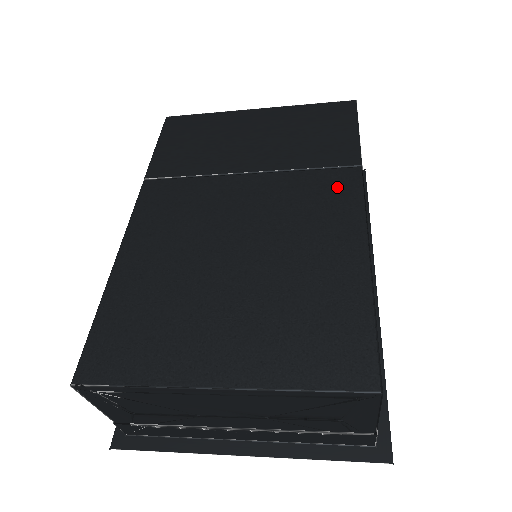
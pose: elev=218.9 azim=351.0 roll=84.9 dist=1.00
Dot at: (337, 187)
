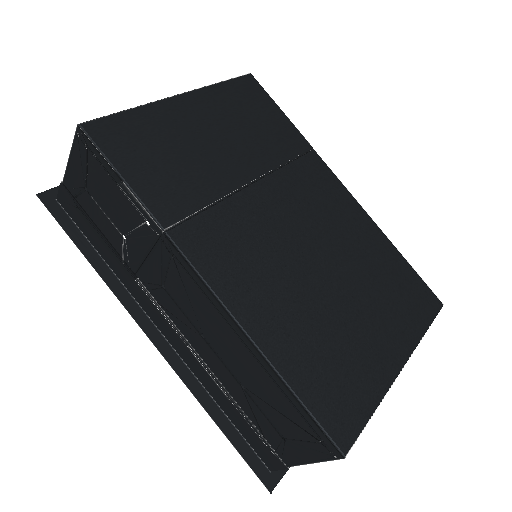
Dot at: (318, 174)
